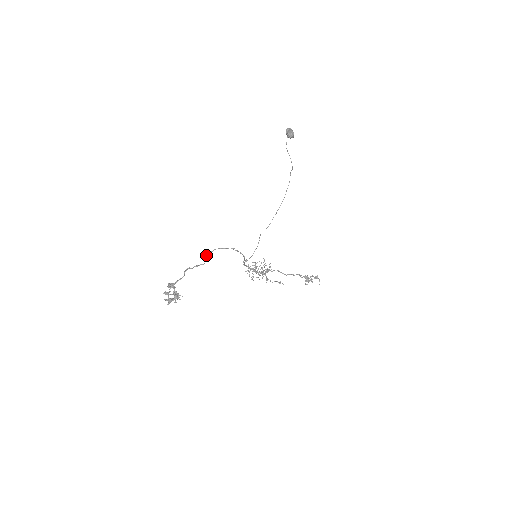
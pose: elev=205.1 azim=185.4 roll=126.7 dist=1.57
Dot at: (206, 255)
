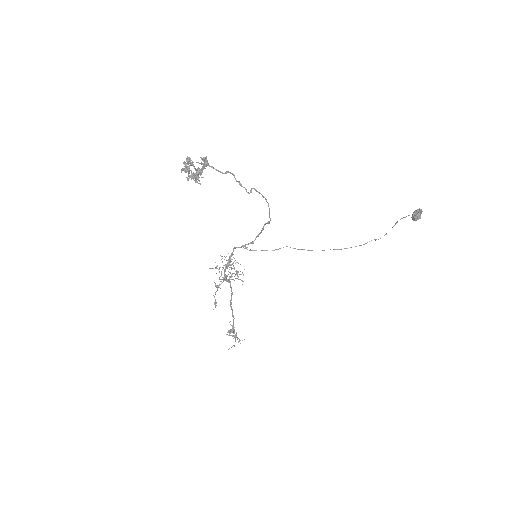
Dot at: occluded
